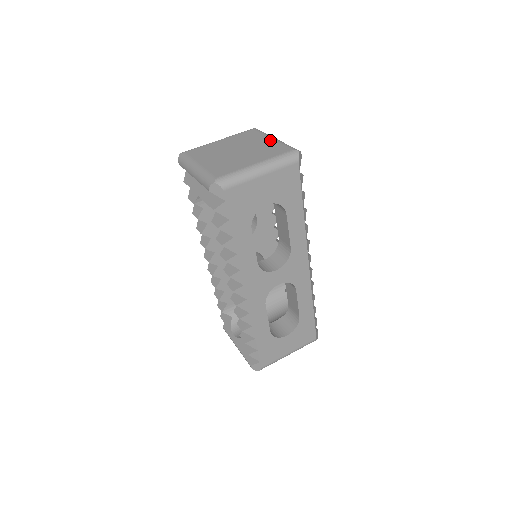
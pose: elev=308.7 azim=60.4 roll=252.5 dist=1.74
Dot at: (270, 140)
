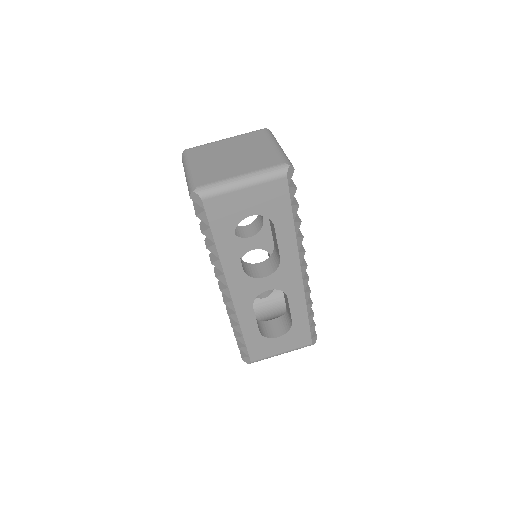
Dot at: (270, 147)
